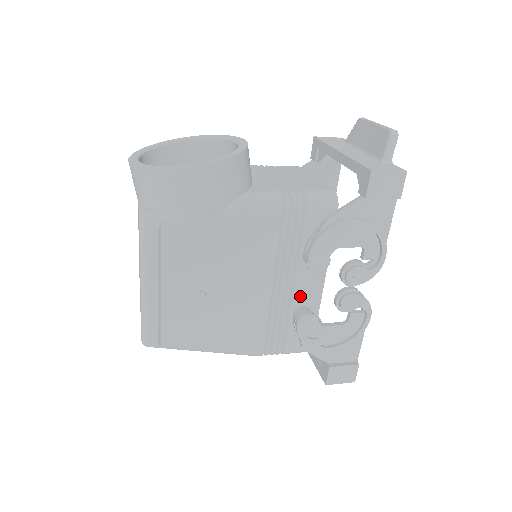
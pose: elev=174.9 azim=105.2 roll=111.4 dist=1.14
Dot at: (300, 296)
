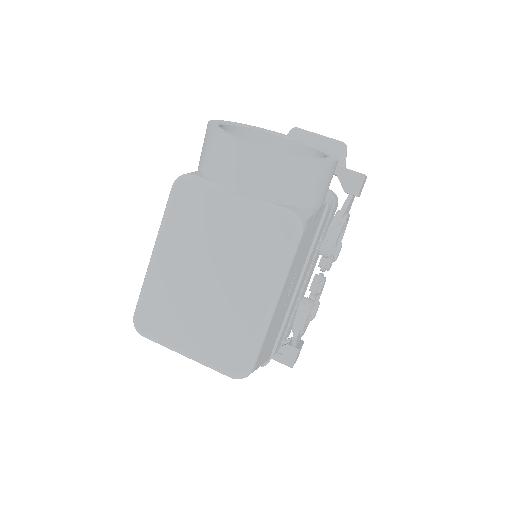
Dot at: (305, 287)
